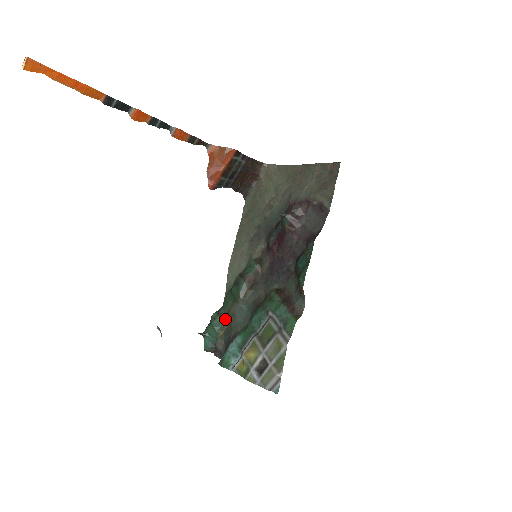
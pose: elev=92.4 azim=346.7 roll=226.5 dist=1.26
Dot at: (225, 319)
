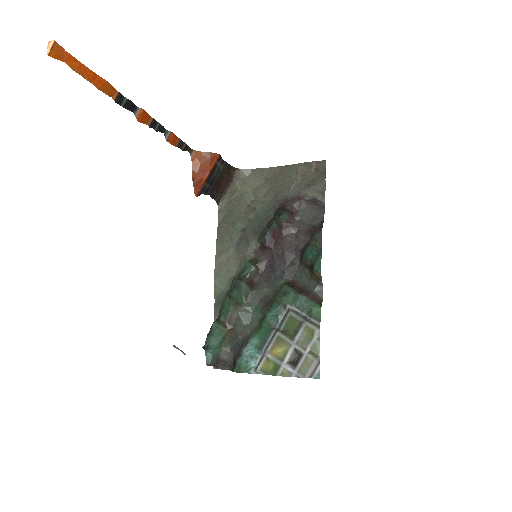
Dot at: (228, 326)
